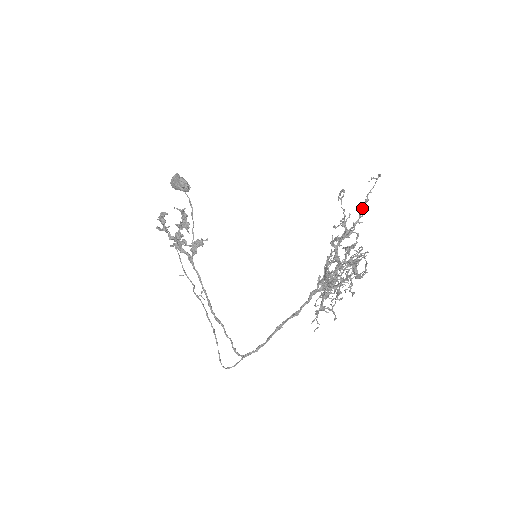
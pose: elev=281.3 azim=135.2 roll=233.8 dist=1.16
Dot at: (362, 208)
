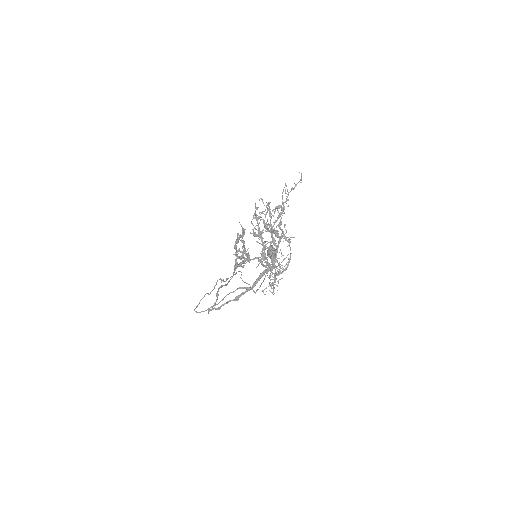
Dot at: occluded
